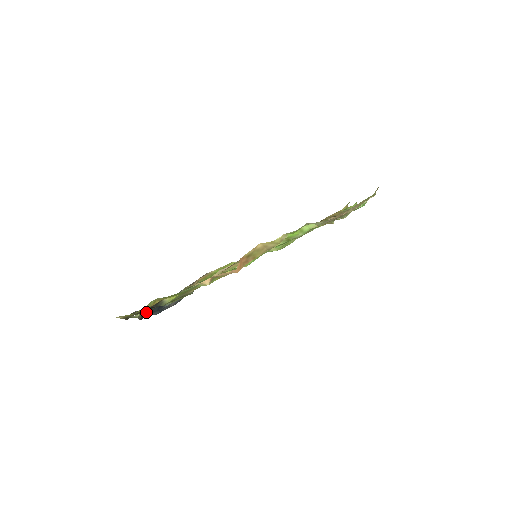
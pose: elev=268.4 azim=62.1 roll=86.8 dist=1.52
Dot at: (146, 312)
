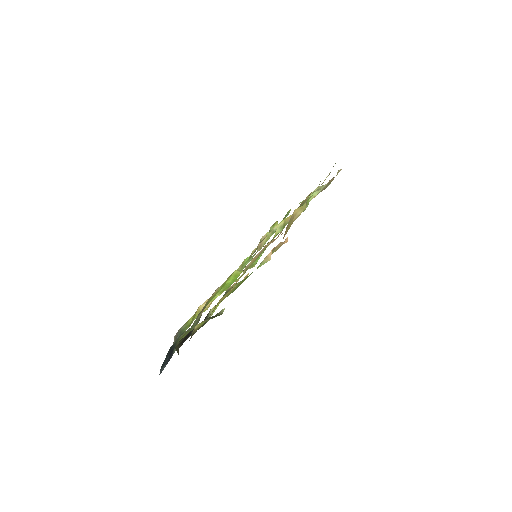
Dot at: occluded
